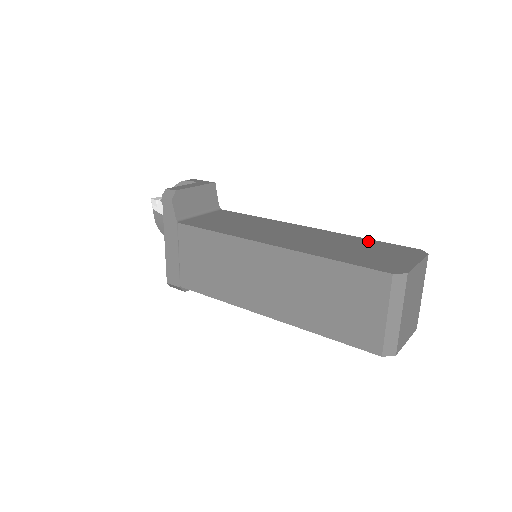
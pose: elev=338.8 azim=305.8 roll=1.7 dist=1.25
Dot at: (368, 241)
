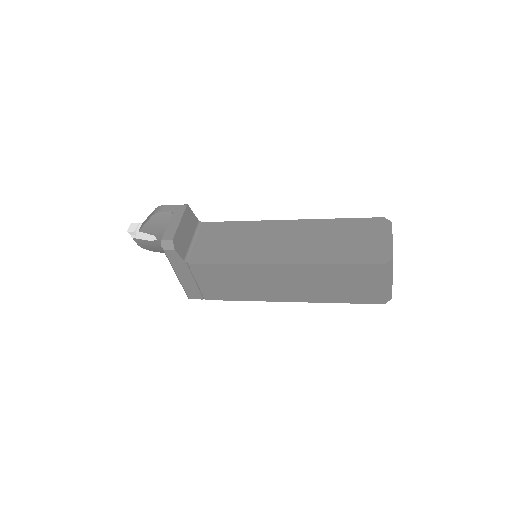
Dot at: (343, 222)
